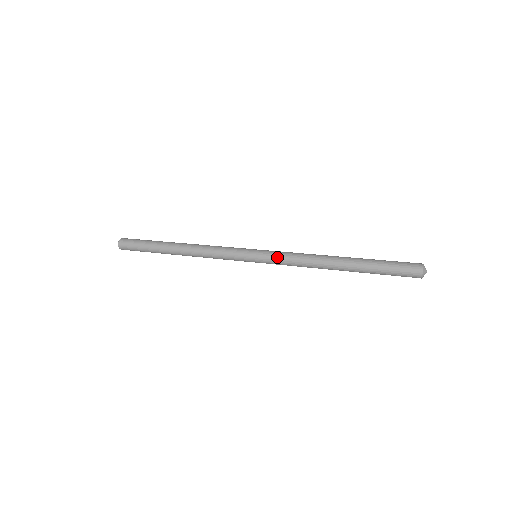
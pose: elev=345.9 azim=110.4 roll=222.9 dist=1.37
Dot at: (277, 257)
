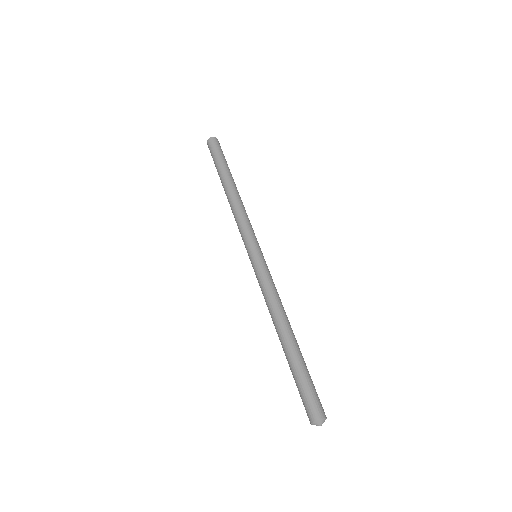
Dot at: (261, 275)
